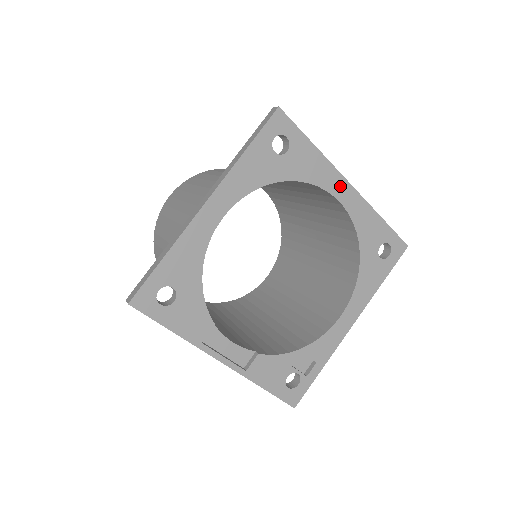
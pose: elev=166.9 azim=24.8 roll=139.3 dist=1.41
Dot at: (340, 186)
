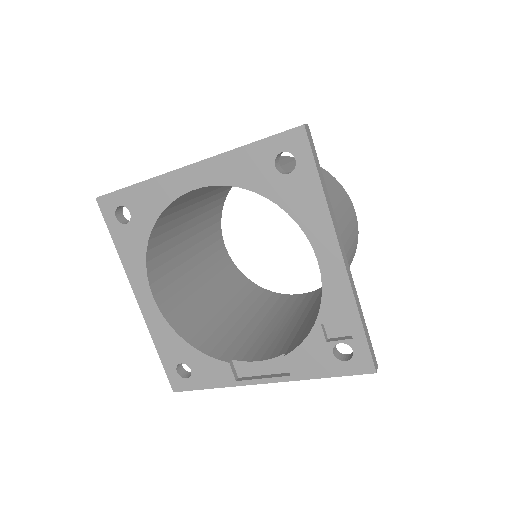
Dot at: (183, 179)
